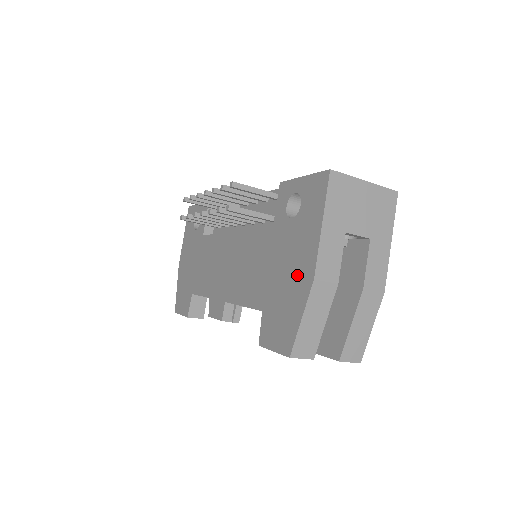
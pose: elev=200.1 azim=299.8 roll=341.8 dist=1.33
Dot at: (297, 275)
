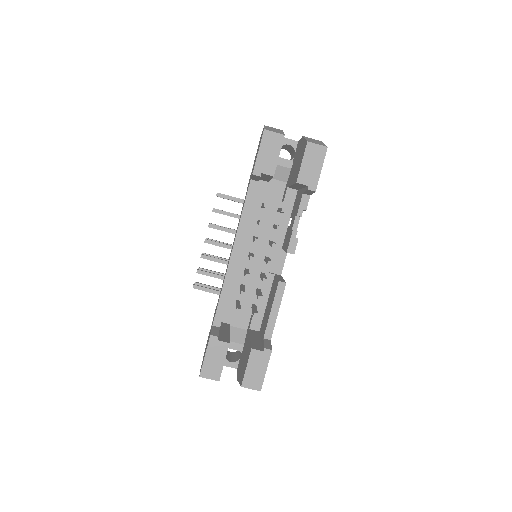
Dot at: occluded
